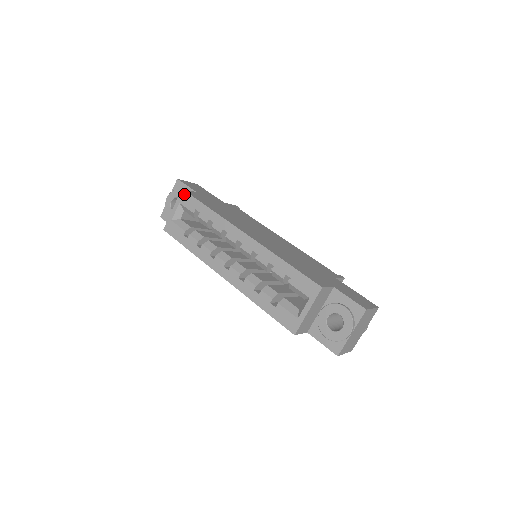
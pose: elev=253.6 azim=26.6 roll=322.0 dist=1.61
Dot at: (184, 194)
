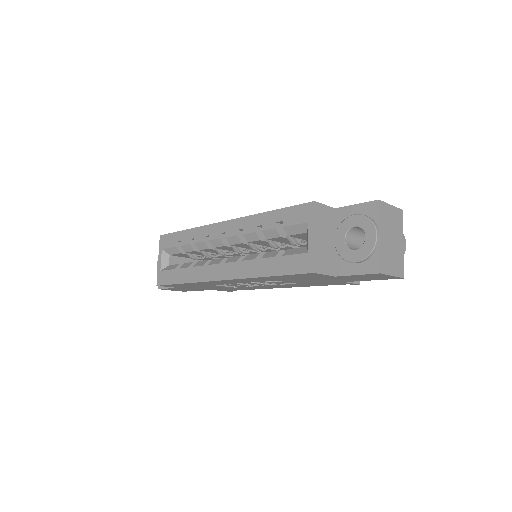
Dot at: (163, 238)
